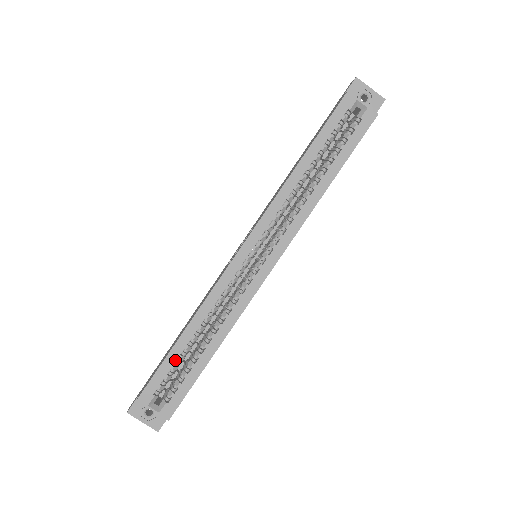
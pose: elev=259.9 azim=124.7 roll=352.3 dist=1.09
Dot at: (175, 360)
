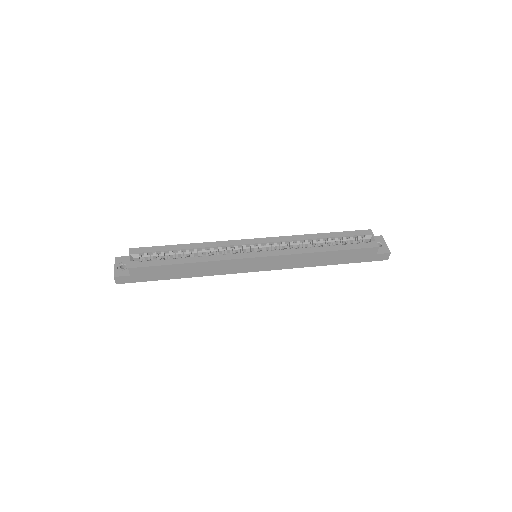
Dot at: (167, 250)
